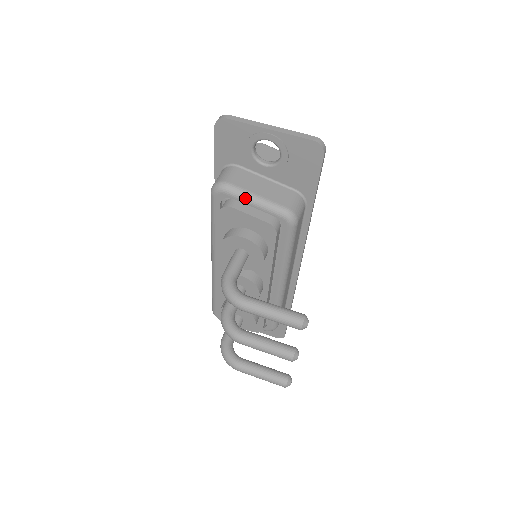
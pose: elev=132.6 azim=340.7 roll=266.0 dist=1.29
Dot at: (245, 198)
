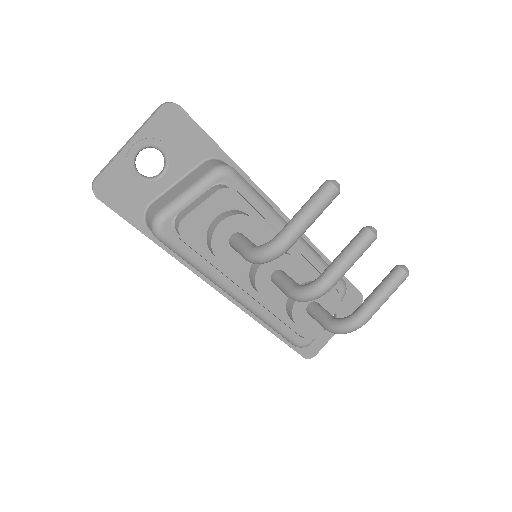
Dot at: (181, 203)
